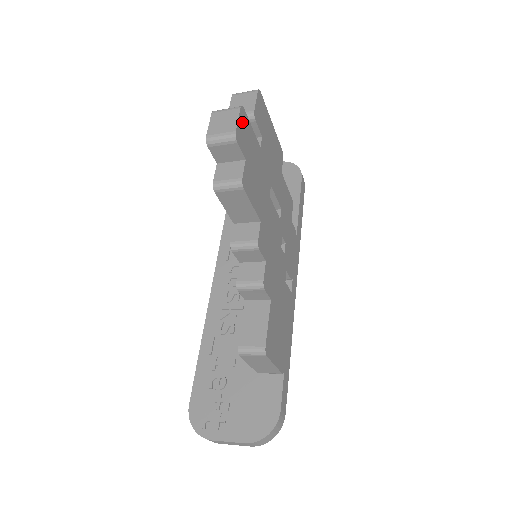
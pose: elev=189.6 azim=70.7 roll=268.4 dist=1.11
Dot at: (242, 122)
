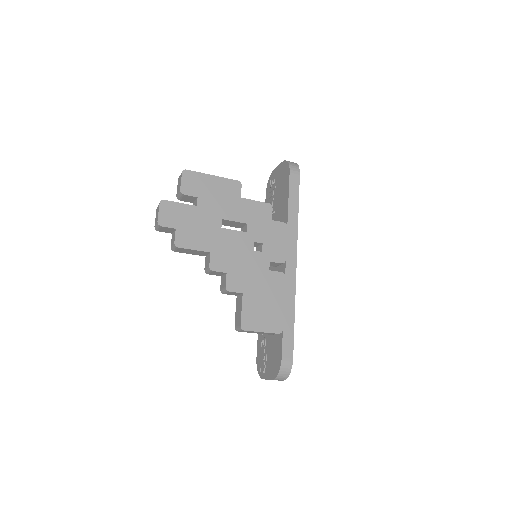
Dot at: (165, 210)
